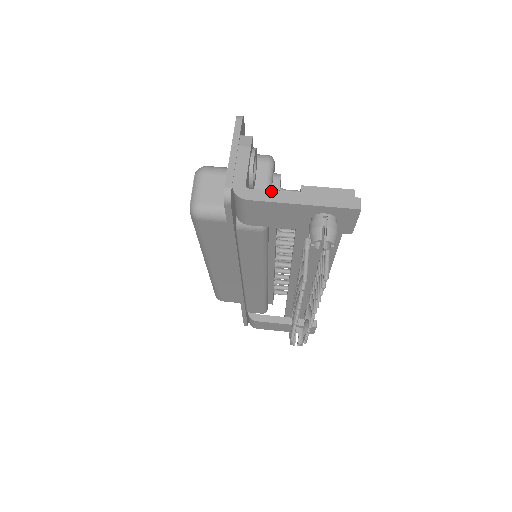
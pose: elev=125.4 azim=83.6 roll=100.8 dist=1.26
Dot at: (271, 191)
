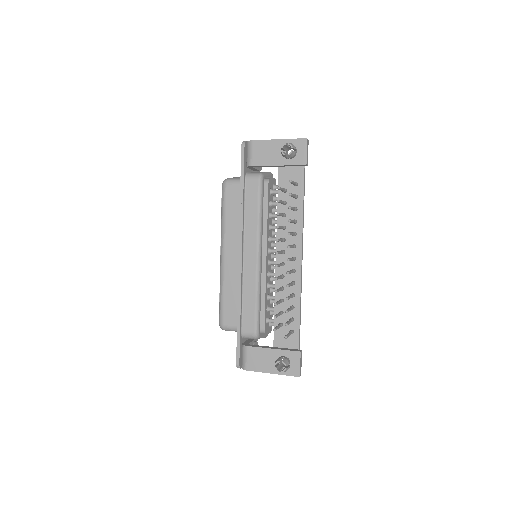
Dot at: occluded
